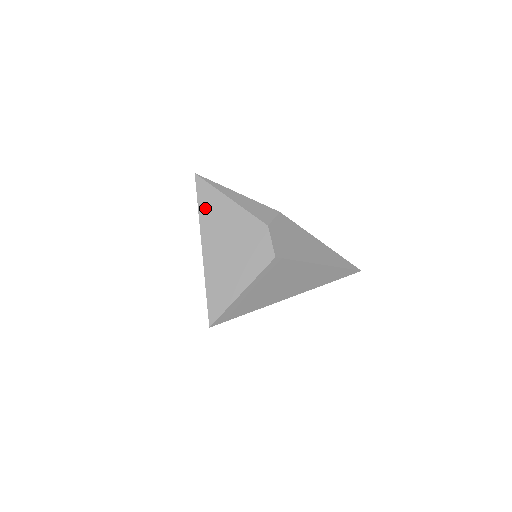
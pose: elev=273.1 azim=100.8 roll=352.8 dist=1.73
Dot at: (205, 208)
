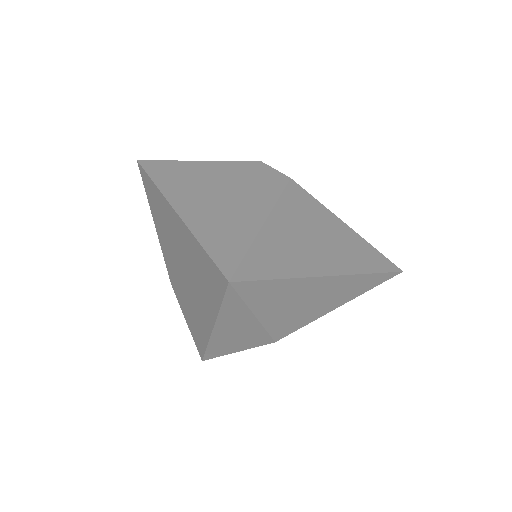
Dot at: (163, 177)
